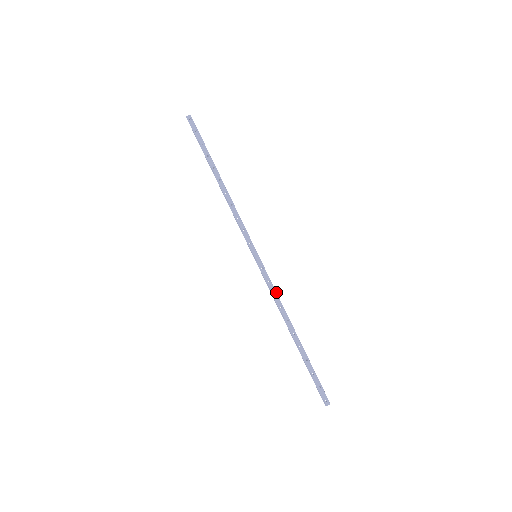
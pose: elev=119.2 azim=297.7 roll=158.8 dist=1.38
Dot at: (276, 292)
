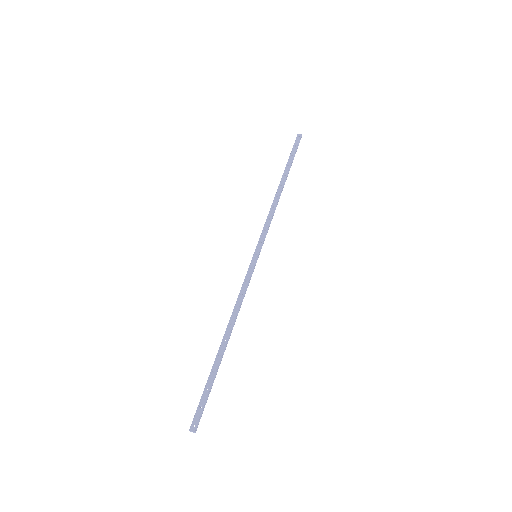
Dot at: (244, 294)
